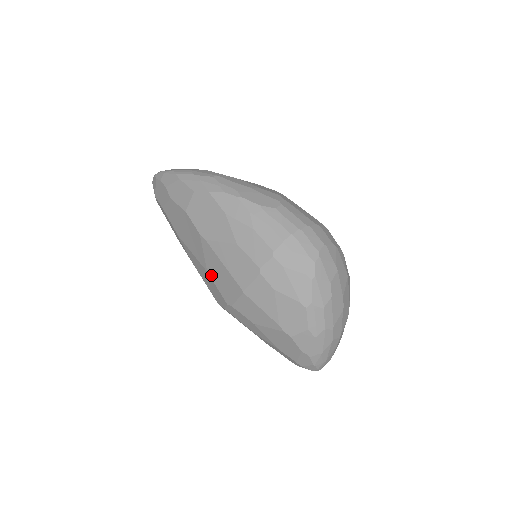
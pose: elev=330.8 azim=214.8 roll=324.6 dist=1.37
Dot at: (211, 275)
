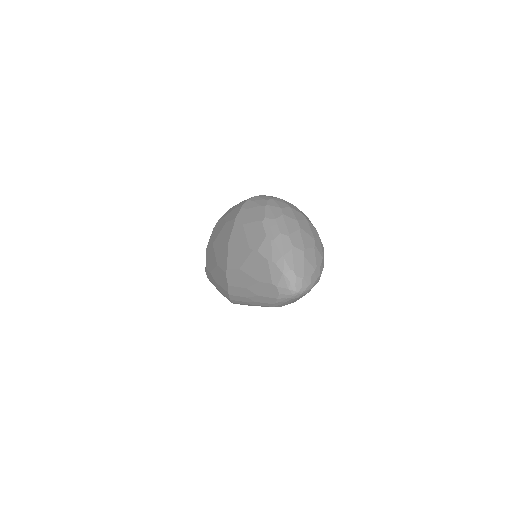
Dot at: (218, 264)
